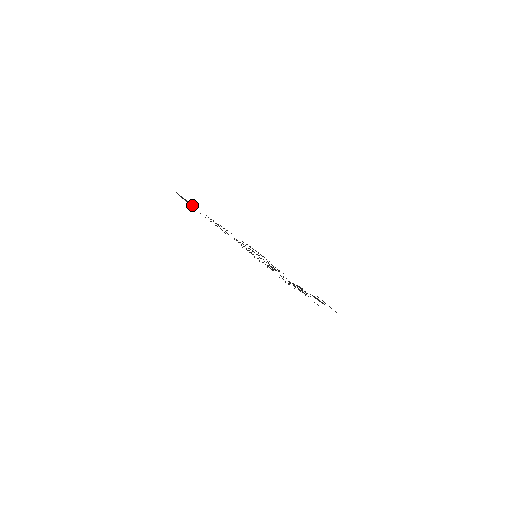
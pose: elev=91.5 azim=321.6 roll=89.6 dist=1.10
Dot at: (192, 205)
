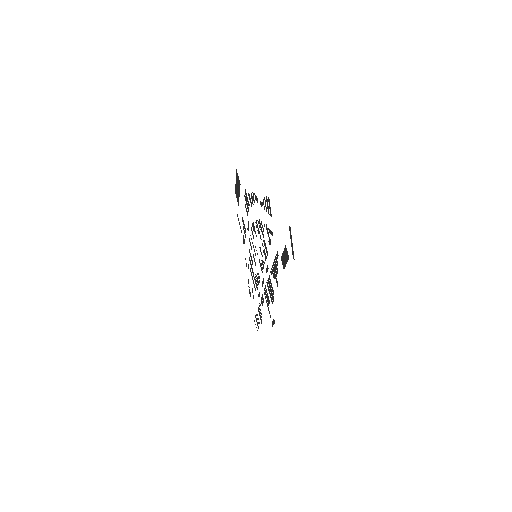
Dot at: occluded
